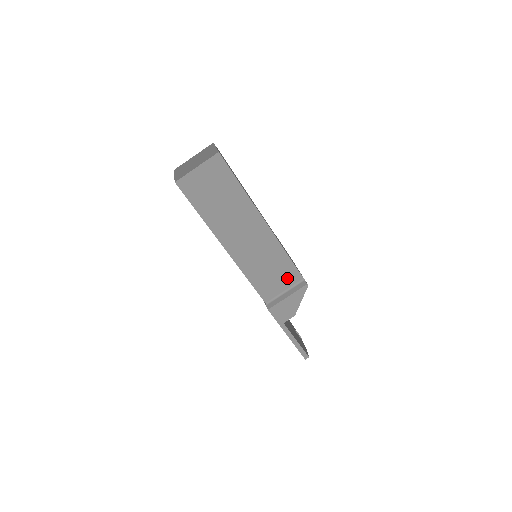
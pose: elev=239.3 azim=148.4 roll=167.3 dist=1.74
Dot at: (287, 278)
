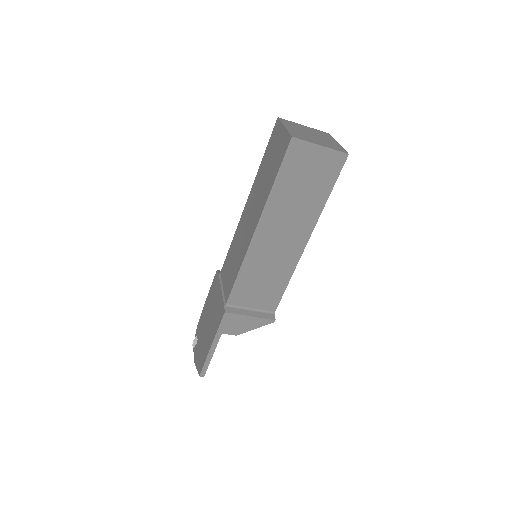
Dot at: (265, 300)
